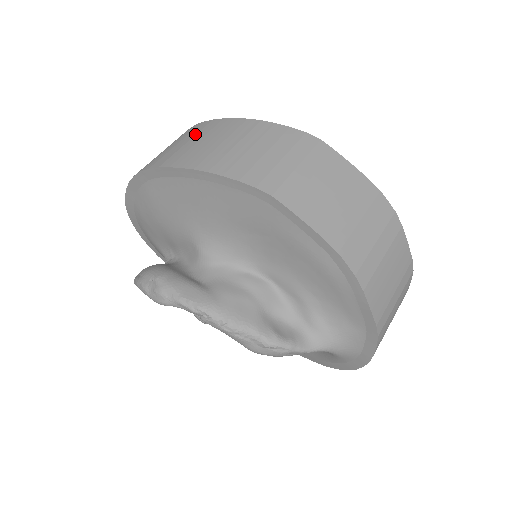
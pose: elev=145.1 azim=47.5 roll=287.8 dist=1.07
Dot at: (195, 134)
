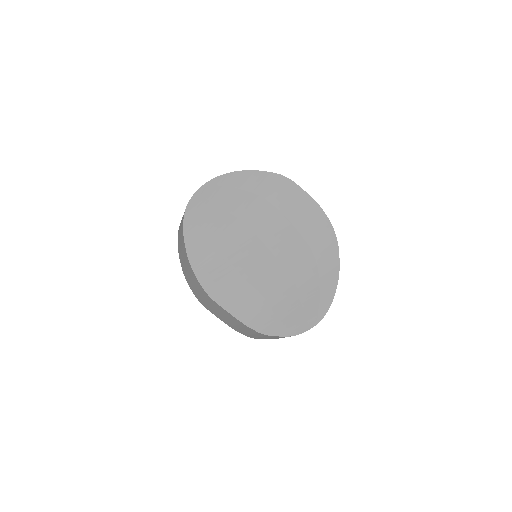
Dot at: (181, 235)
